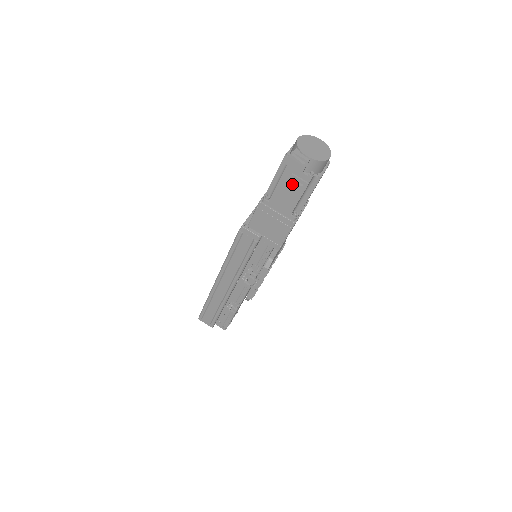
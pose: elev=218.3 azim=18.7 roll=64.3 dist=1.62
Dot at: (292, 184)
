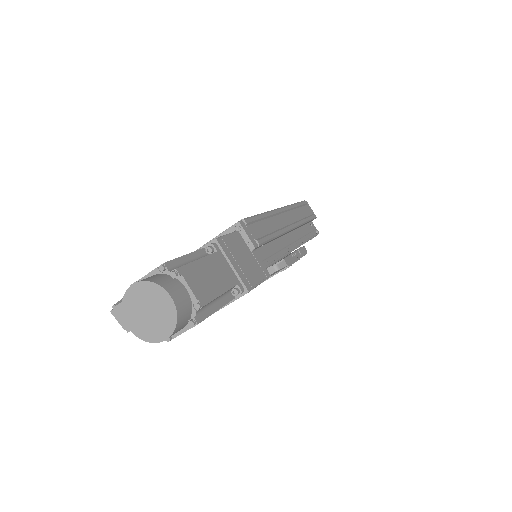
Dot at: occluded
